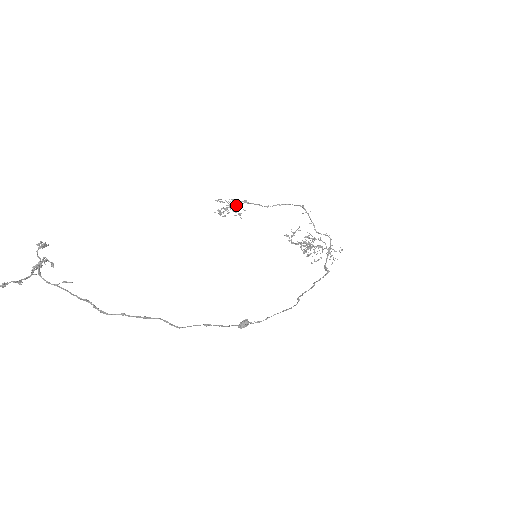
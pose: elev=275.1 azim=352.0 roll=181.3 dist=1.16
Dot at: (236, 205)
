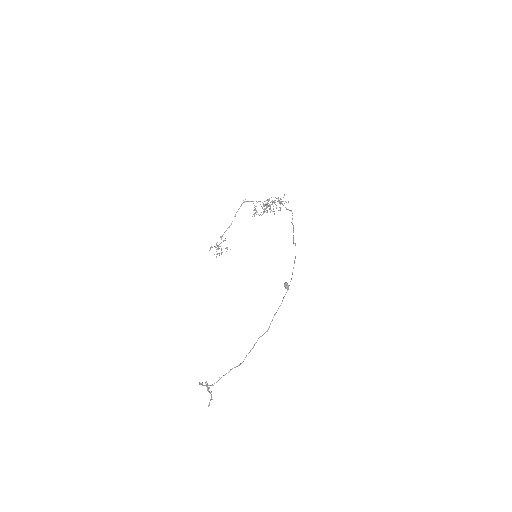
Dot at: occluded
